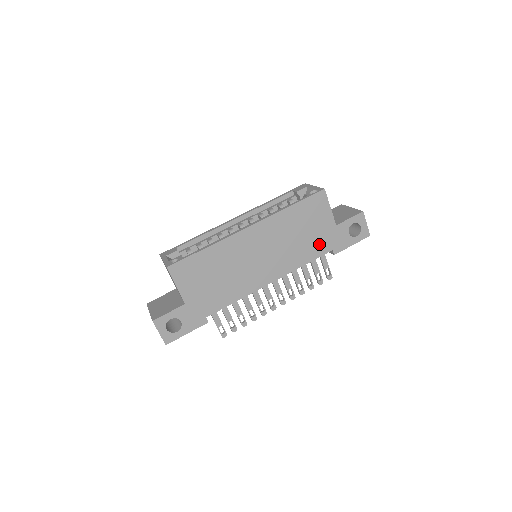
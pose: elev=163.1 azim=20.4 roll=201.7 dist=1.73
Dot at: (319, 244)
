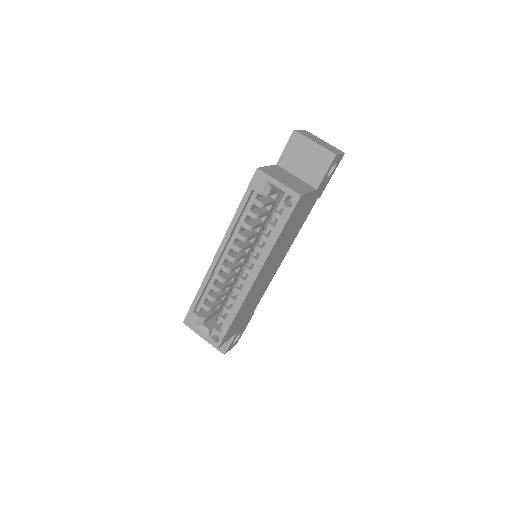
Dot at: (307, 211)
